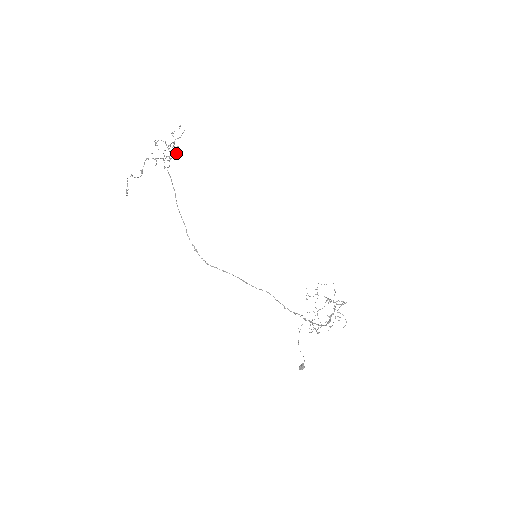
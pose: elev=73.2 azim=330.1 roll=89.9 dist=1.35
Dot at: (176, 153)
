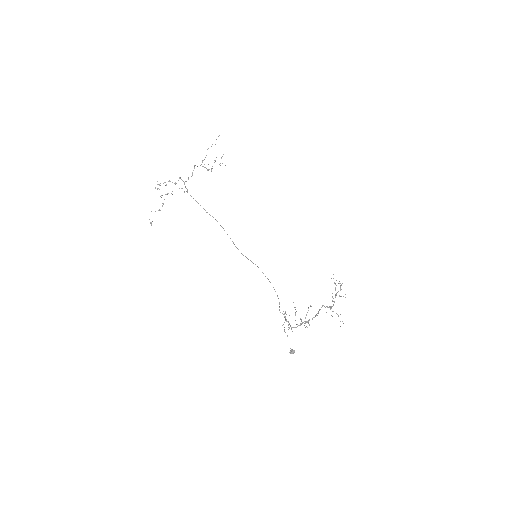
Dot at: (207, 169)
